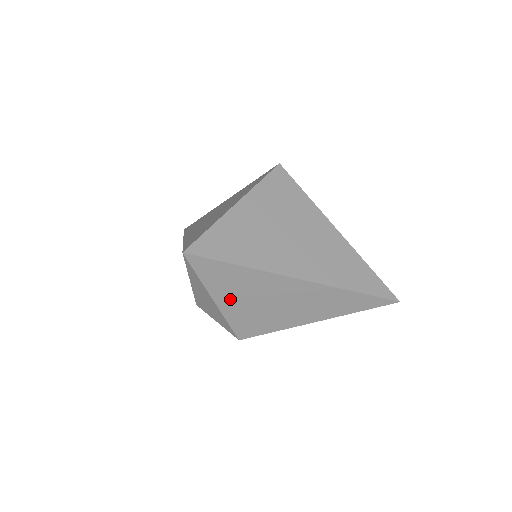
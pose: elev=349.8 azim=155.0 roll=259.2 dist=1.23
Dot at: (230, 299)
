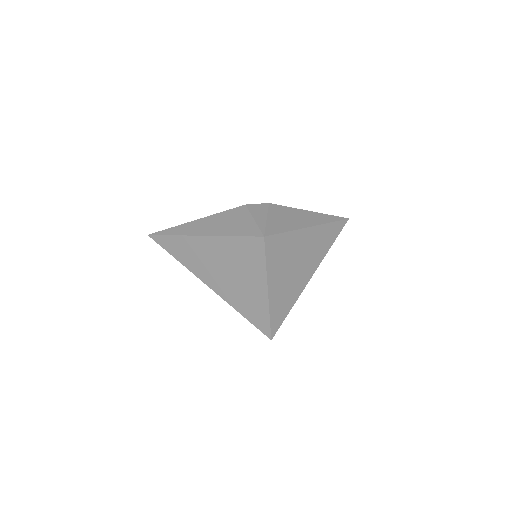
Dot at: occluded
